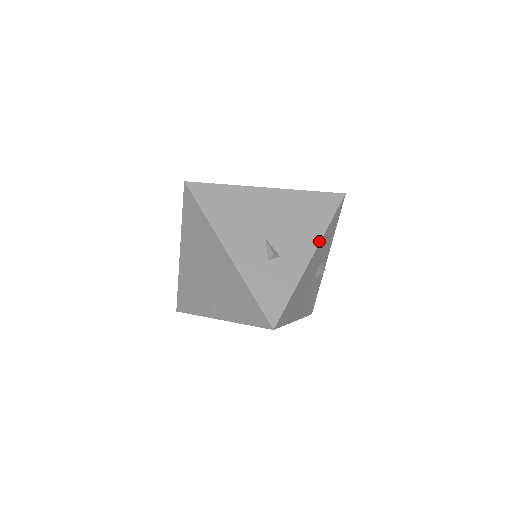
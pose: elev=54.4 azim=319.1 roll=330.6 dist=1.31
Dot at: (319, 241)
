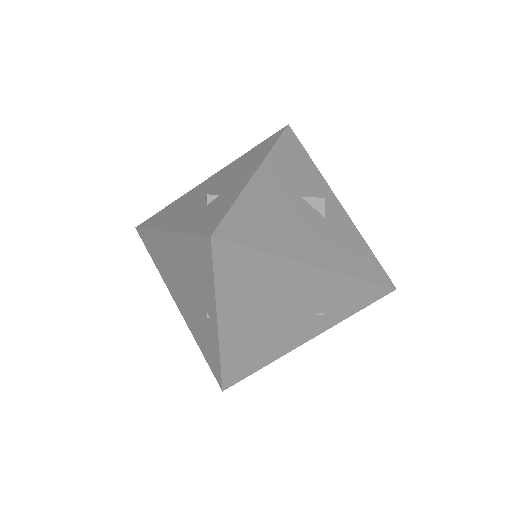
Dot at: (263, 159)
